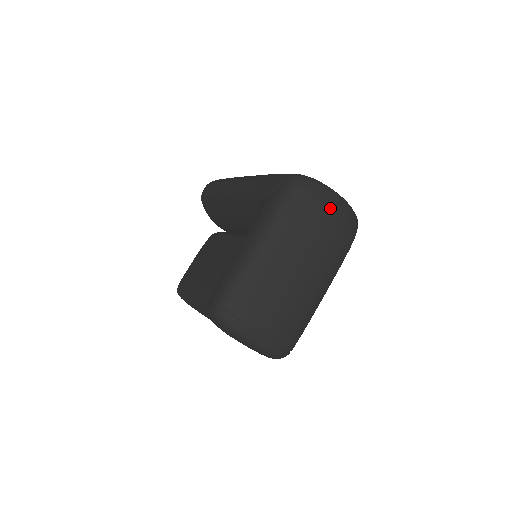
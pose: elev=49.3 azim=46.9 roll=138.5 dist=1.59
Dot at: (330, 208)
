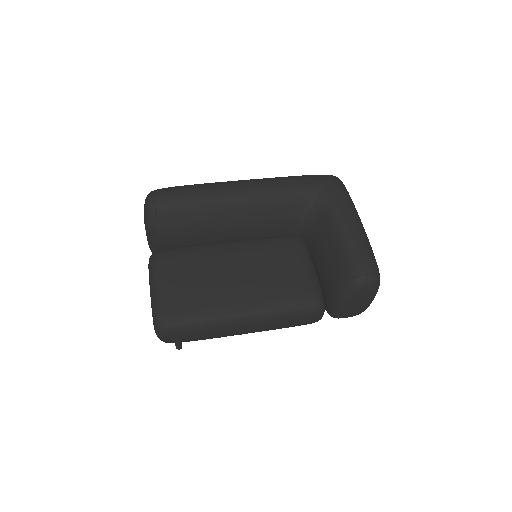
Dot at: occluded
